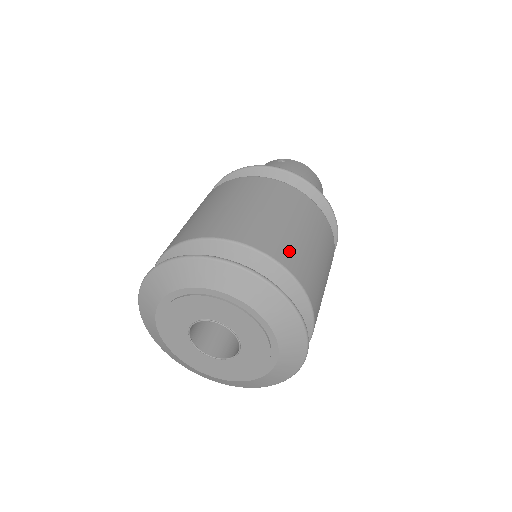
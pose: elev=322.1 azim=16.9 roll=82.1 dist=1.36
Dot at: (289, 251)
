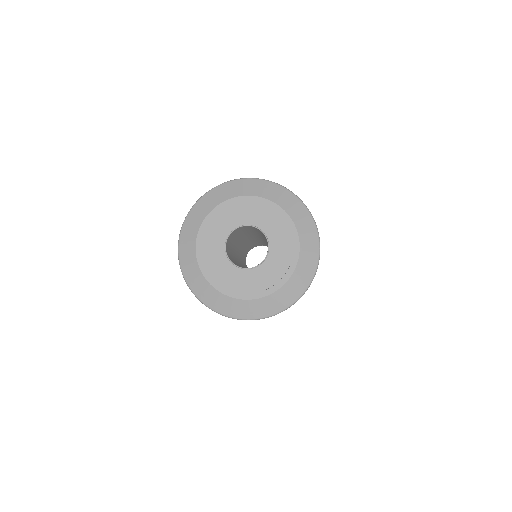
Dot at: occluded
